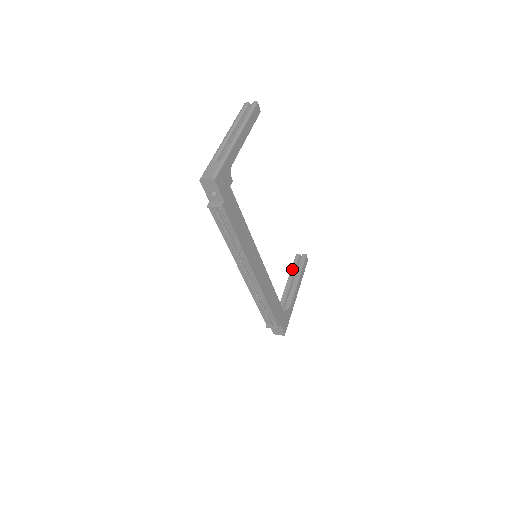
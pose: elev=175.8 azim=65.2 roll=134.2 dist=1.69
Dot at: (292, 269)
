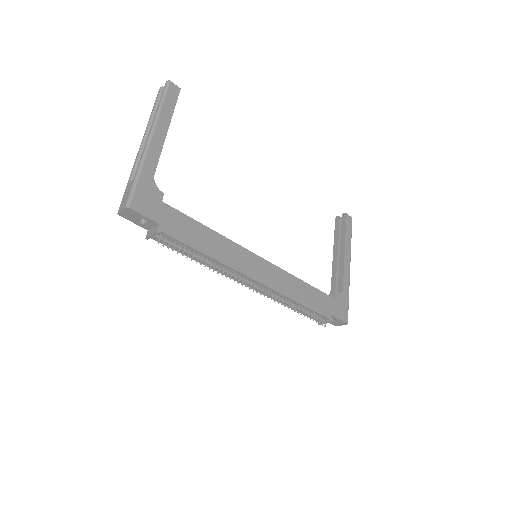
Dot at: (335, 238)
